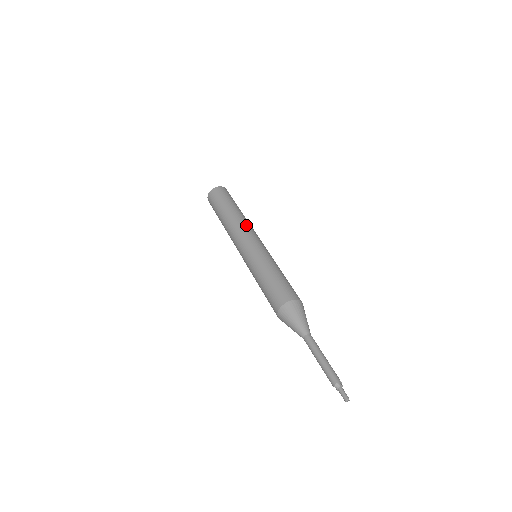
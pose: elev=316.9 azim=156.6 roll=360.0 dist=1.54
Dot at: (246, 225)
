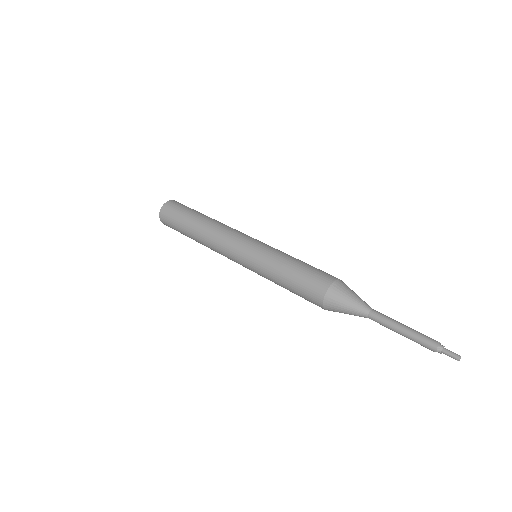
Dot at: (225, 228)
